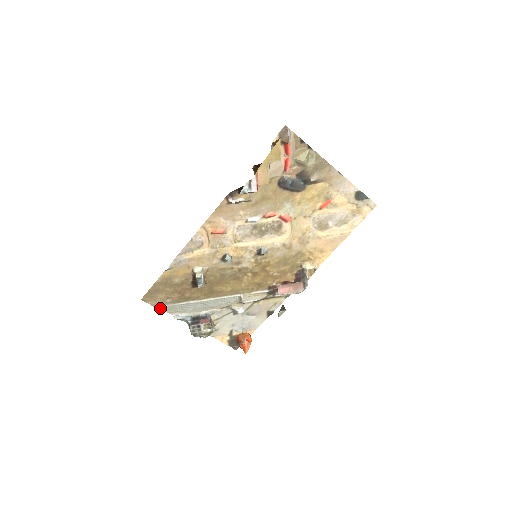
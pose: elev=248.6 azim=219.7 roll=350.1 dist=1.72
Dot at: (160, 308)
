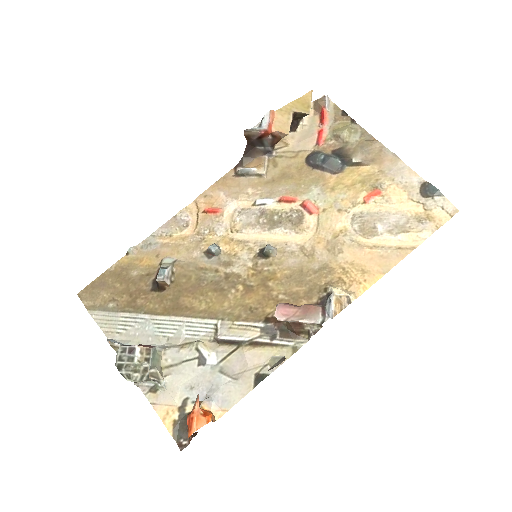
Dot at: (95, 316)
